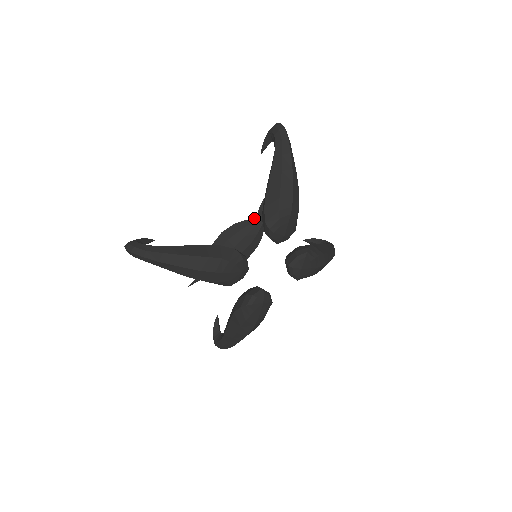
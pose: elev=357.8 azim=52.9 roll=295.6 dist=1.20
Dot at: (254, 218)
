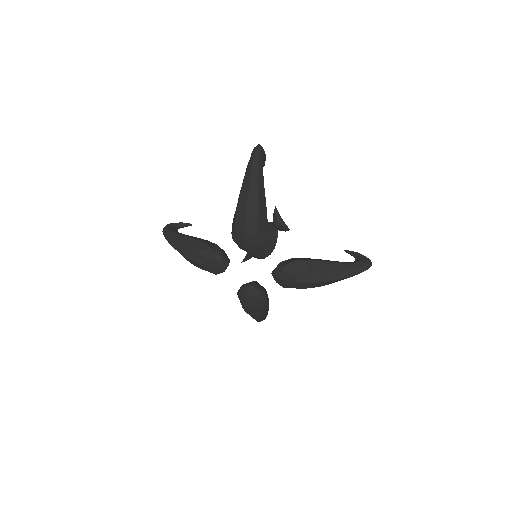
Dot at: (271, 222)
